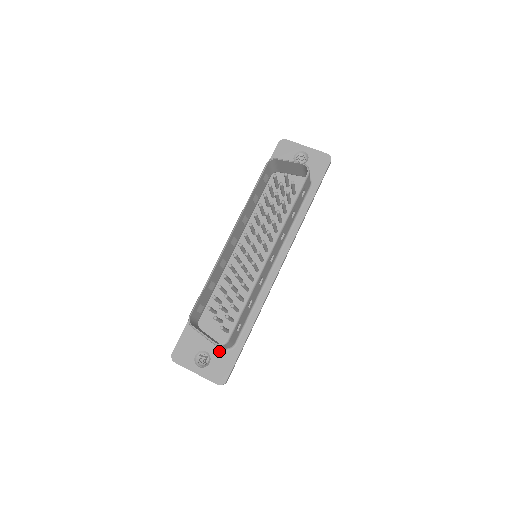
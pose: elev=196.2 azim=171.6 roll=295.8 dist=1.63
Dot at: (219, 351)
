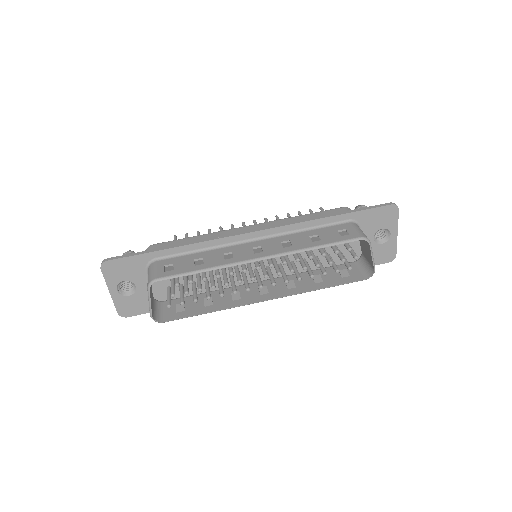
Dot at: (146, 296)
